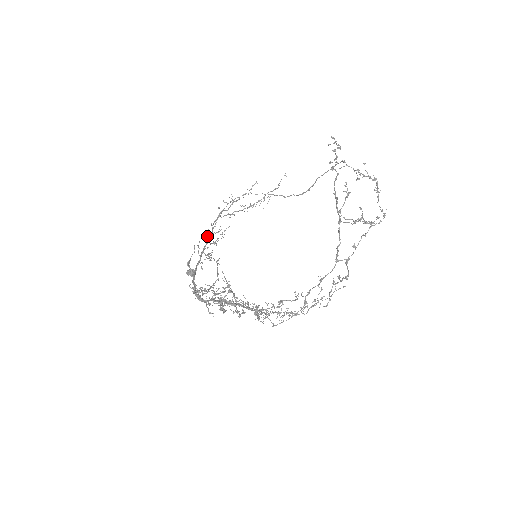
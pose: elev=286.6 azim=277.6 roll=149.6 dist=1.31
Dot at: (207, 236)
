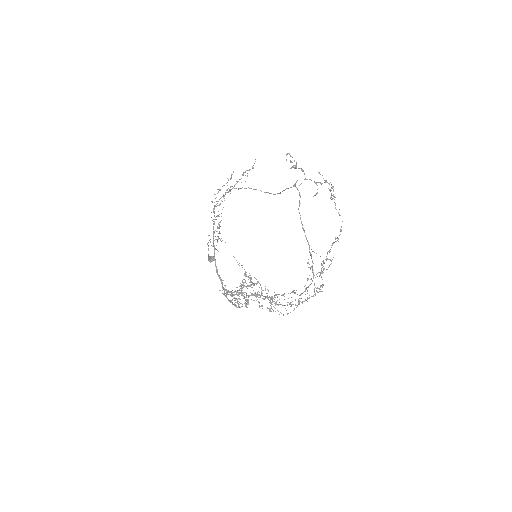
Dot at: occluded
